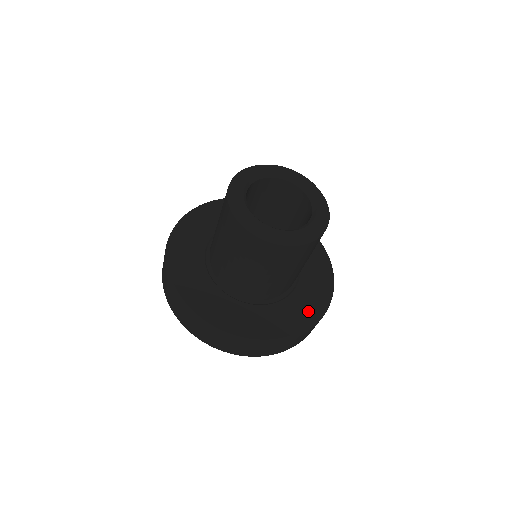
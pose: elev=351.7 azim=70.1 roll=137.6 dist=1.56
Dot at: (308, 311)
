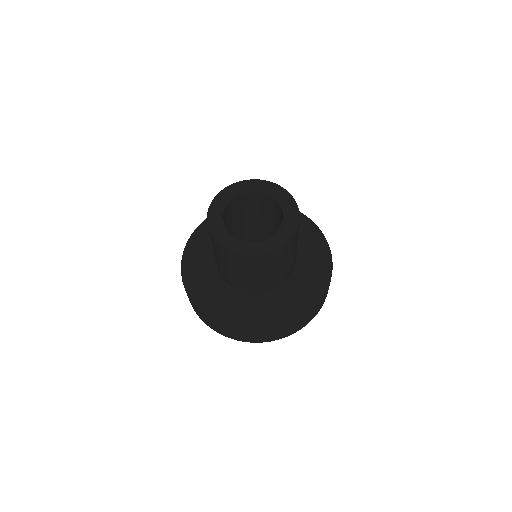
Dot at: (292, 310)
